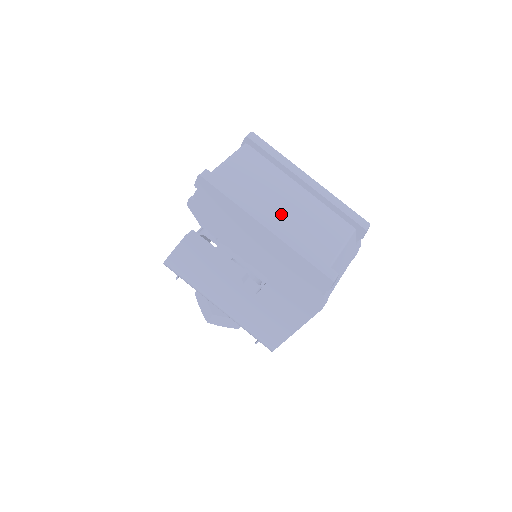
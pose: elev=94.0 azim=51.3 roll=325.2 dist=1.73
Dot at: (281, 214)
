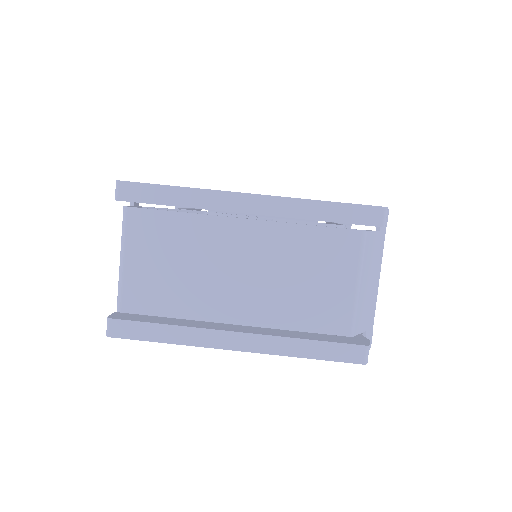
Dot at: (243, 301)
